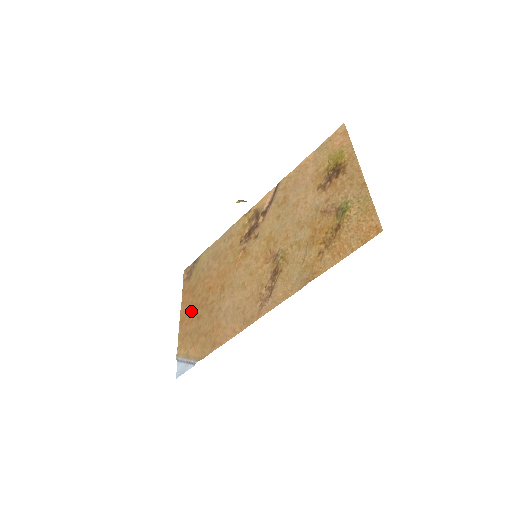
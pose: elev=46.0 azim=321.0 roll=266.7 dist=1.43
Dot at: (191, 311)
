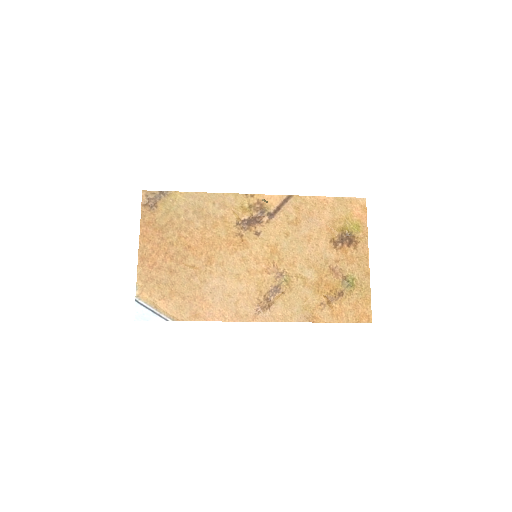
Dot at: (159, 256)
